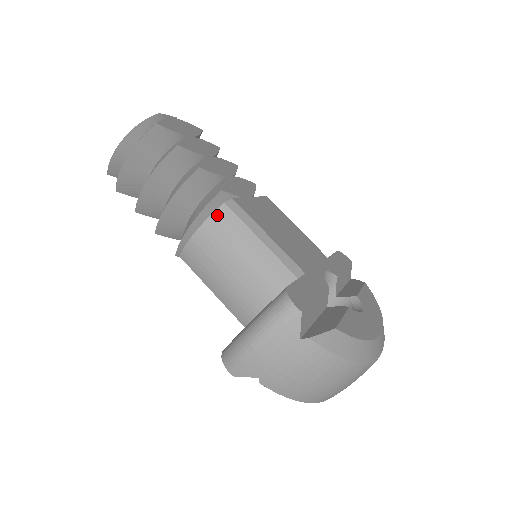
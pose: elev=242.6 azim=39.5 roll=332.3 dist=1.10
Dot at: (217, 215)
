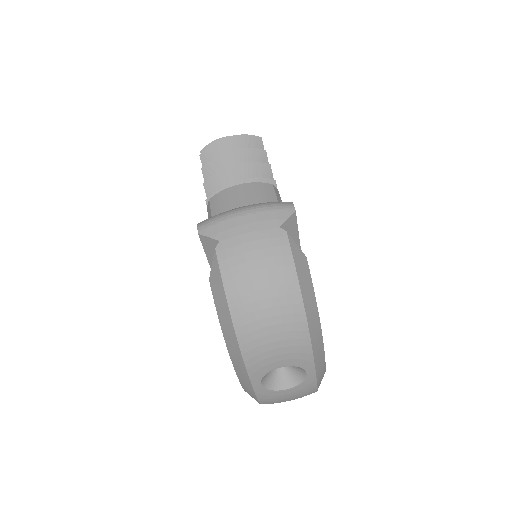
Dot at: (262, 185)
